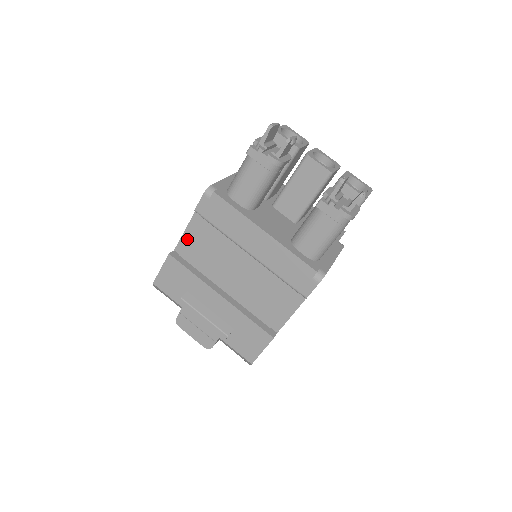
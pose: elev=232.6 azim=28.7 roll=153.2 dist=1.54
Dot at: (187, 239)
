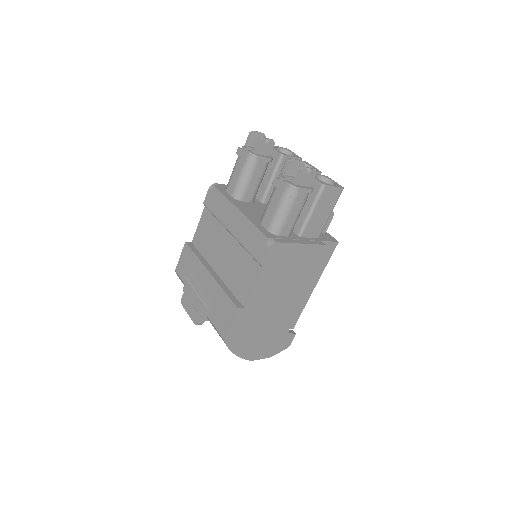
Dot at: (199, 230)
